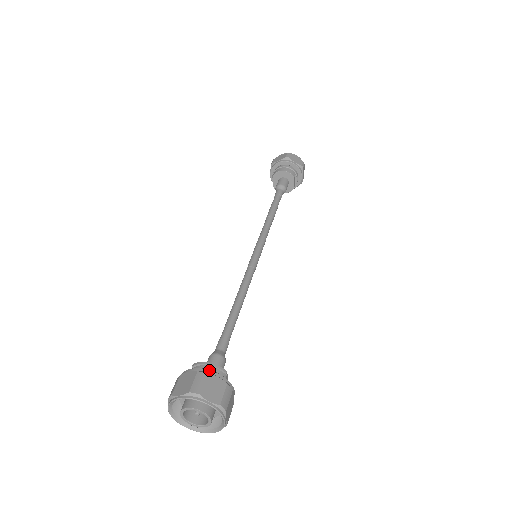
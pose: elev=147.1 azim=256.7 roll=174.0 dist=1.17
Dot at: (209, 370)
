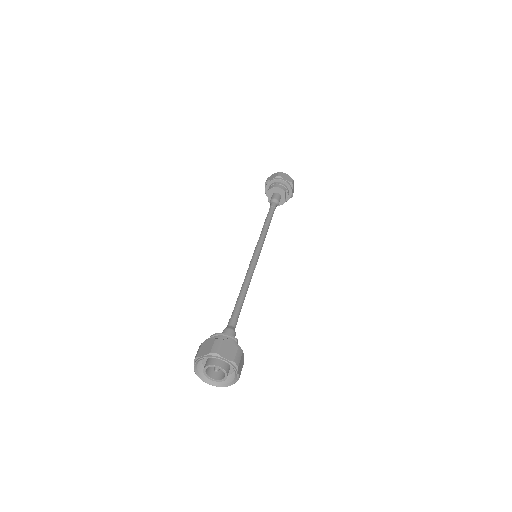
Dot at: (224, 337)
